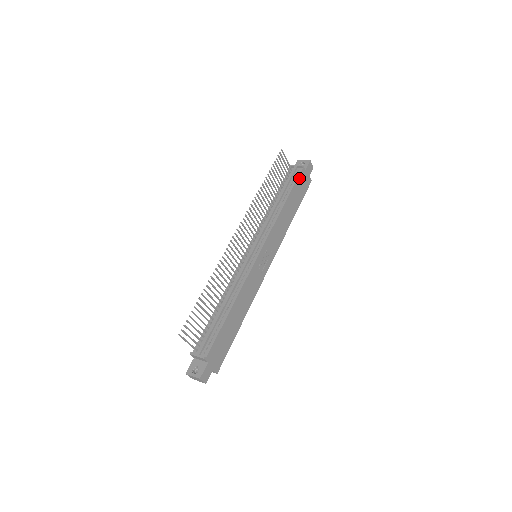
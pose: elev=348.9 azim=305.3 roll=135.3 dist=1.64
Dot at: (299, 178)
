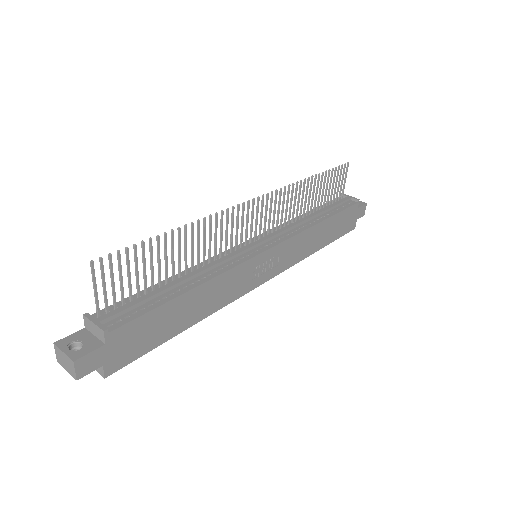
Dot at: (349, 210)
